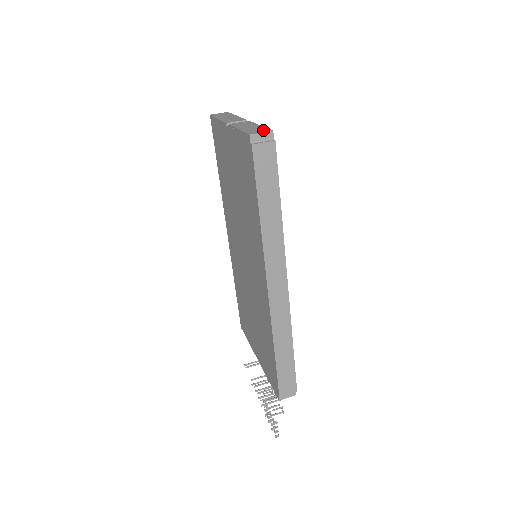
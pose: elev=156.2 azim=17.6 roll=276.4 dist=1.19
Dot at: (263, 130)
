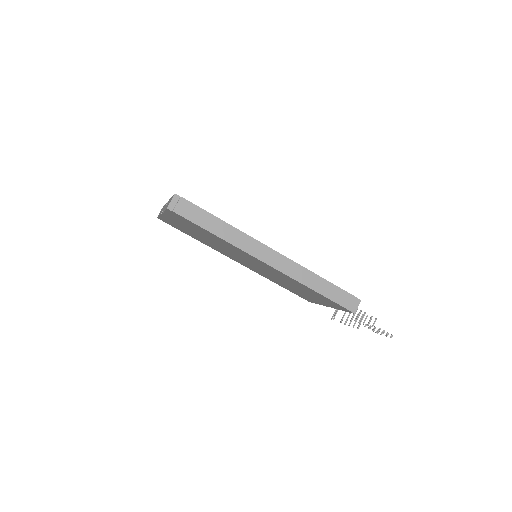
Dot at: (171, 199)
